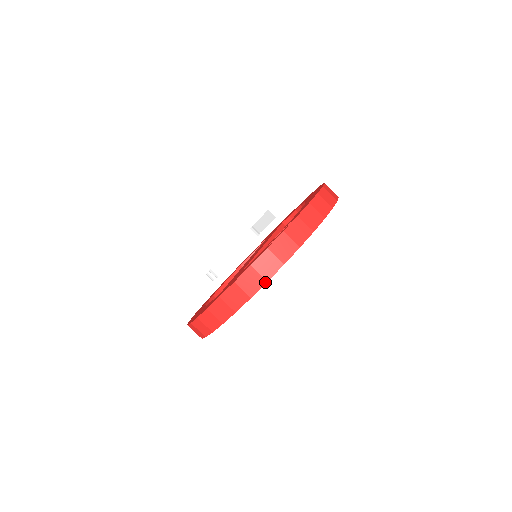
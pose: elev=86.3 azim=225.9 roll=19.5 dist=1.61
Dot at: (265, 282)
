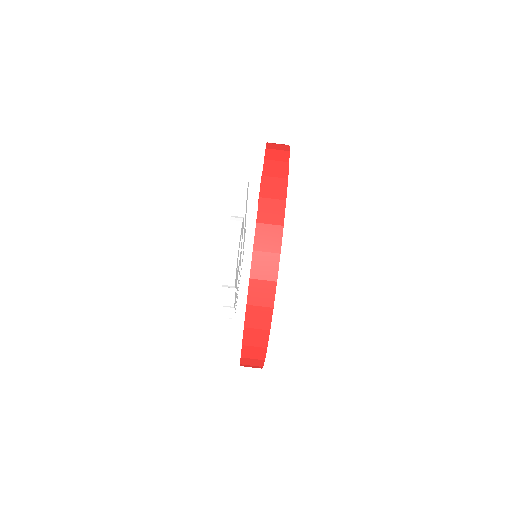
Dot at: (282, 228)
